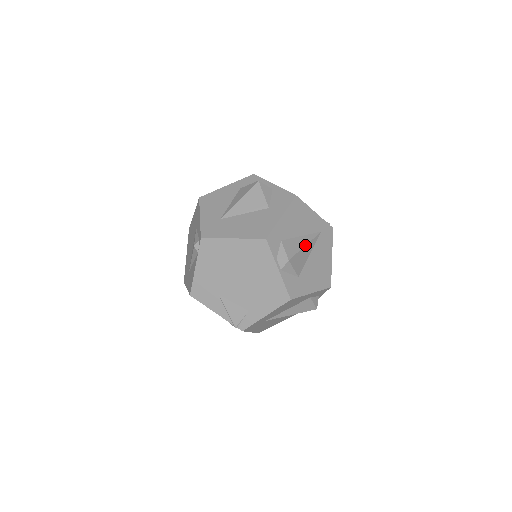
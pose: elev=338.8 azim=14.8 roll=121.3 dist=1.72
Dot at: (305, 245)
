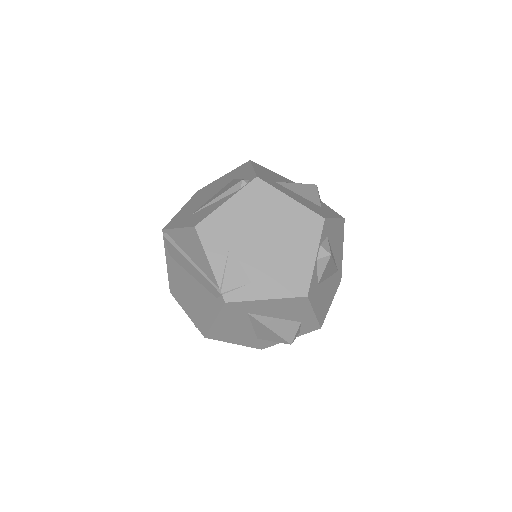
Dot at: occluded
